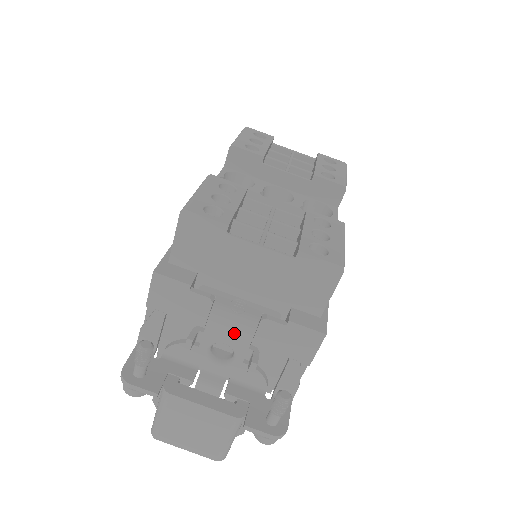
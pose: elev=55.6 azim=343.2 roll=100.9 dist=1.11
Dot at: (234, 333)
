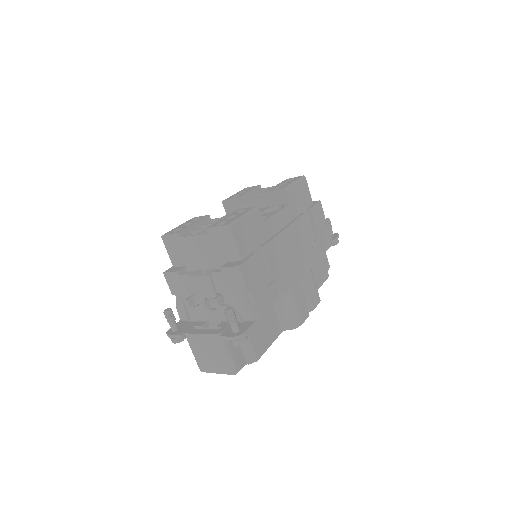
Dot at: (205, 288)
